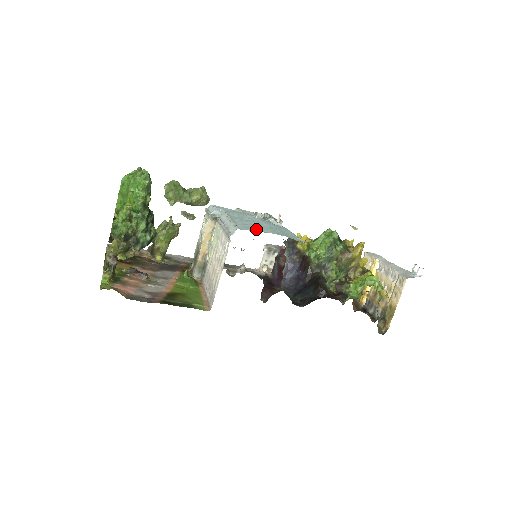
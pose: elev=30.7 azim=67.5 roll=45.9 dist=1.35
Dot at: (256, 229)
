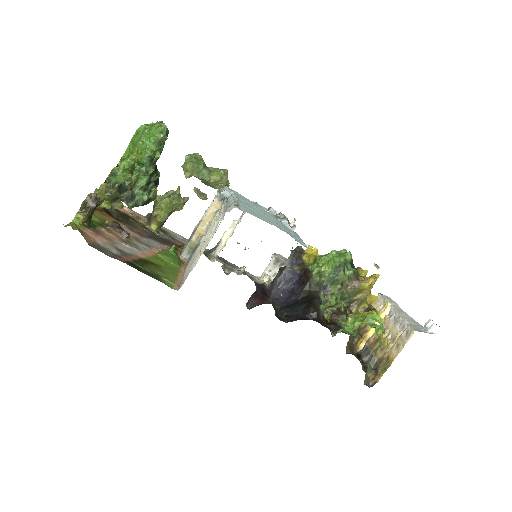
Dot at: (258, 216)
